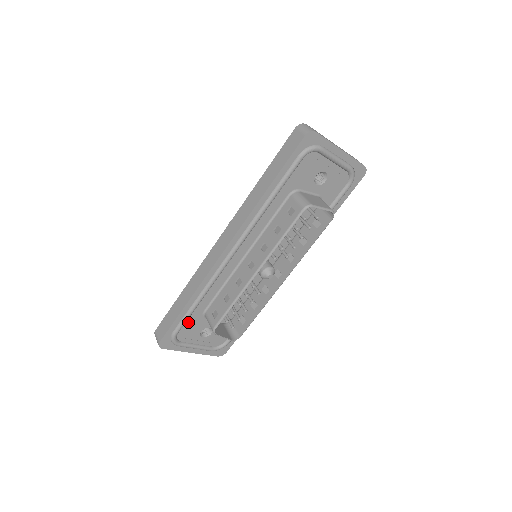
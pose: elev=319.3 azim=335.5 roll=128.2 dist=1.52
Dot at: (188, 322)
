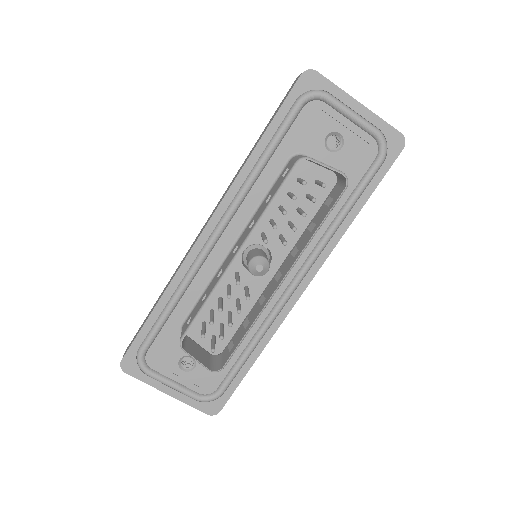
Dot at: (160, 337)
